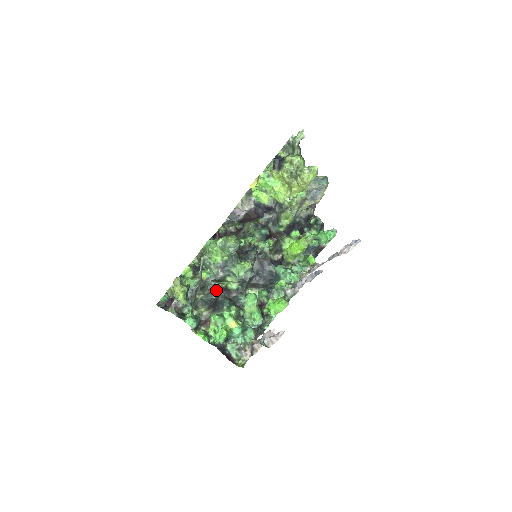
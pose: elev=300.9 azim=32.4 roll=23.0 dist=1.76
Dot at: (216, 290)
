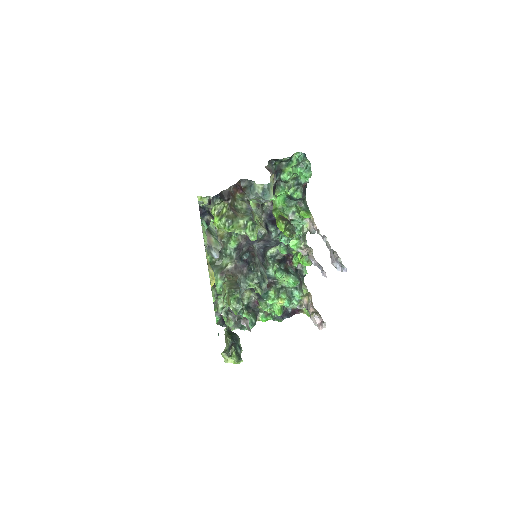
Dot at: occluded
